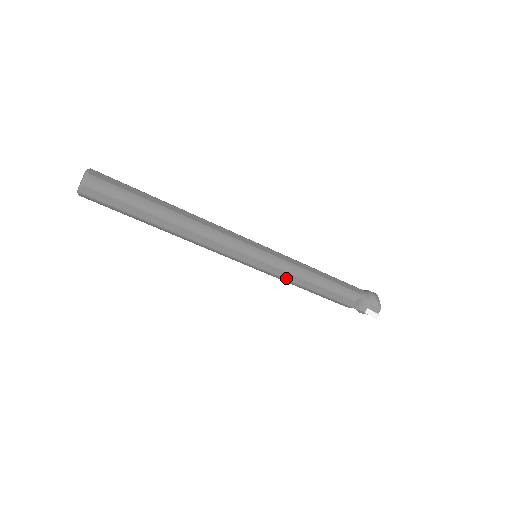
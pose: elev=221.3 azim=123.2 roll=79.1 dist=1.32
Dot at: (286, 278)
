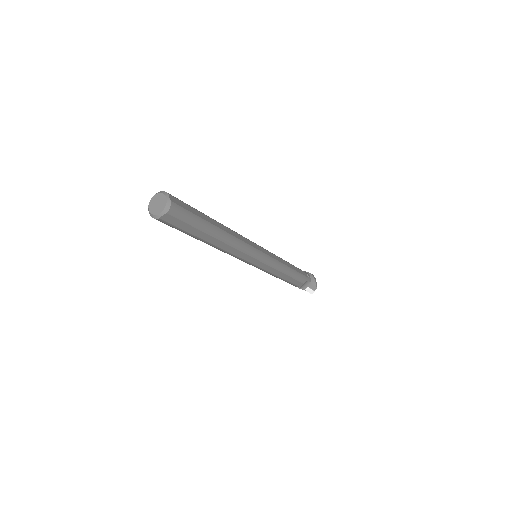
Dot at: (271, 272)
